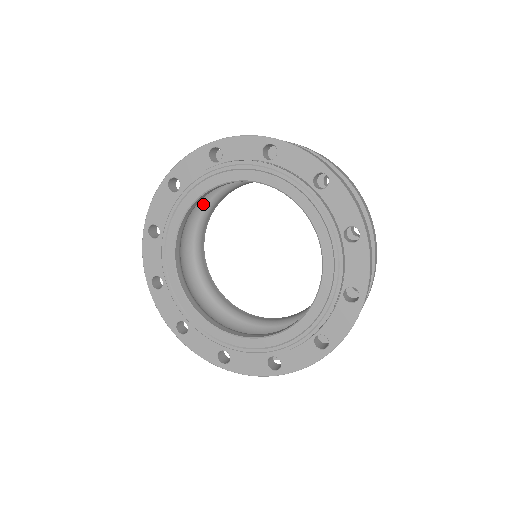
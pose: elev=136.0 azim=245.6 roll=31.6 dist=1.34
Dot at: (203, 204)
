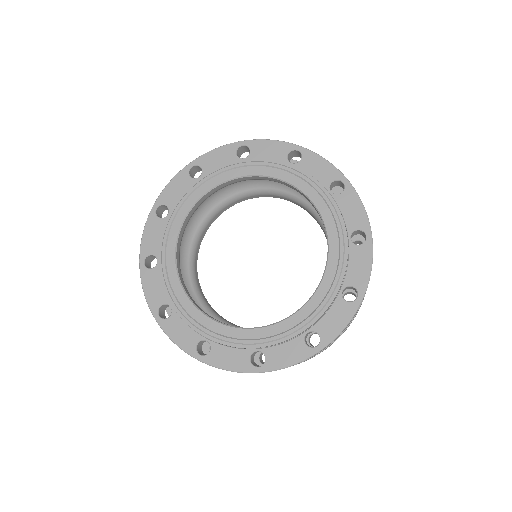
Dot at: (246, 187)
